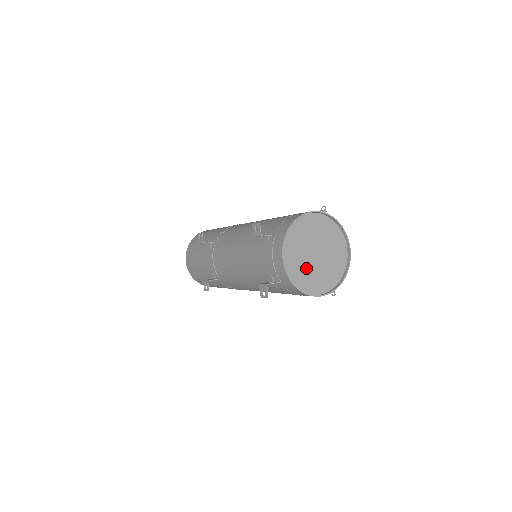
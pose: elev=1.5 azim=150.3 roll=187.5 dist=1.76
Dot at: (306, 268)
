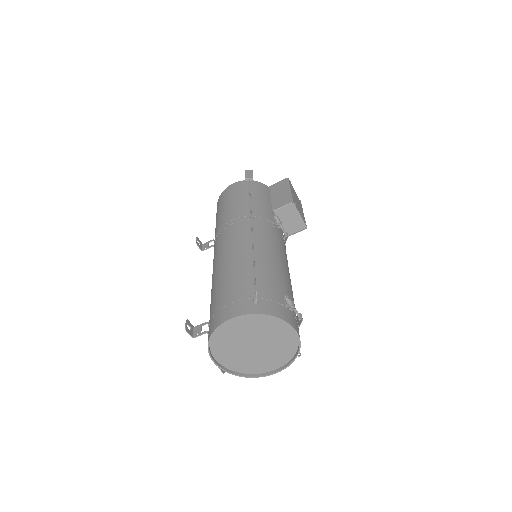
Dot at: (247, 358)
